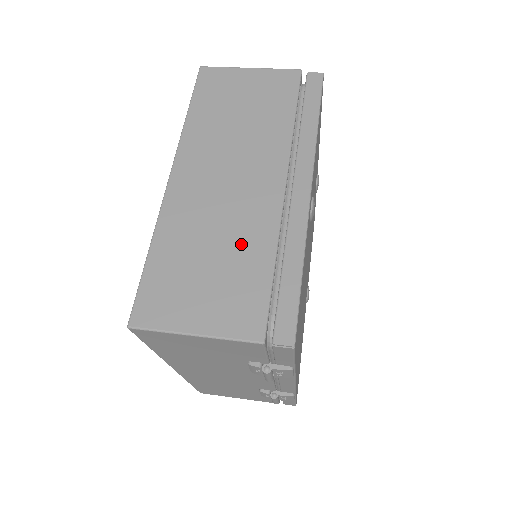
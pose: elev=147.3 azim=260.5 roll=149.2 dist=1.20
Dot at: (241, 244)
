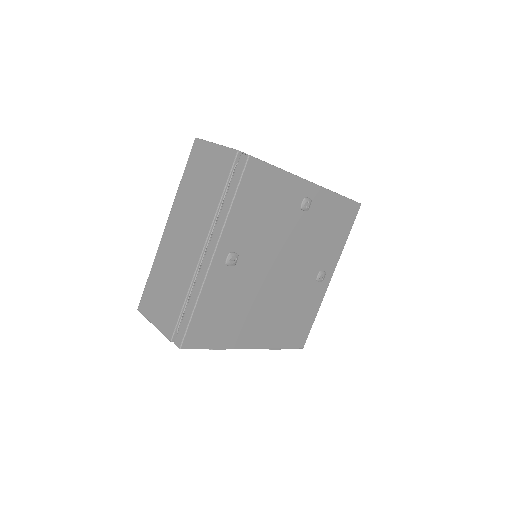
Dot at: (177, 282)
